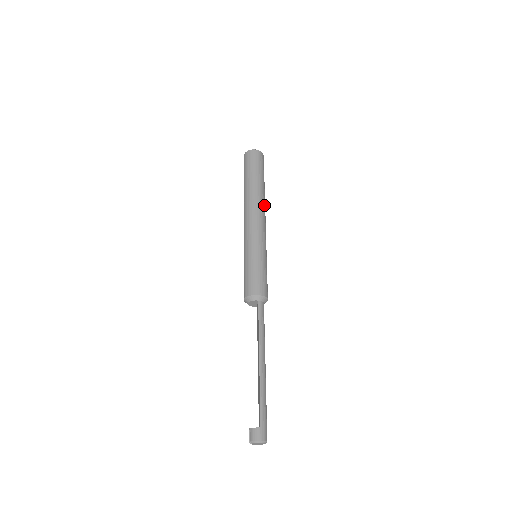
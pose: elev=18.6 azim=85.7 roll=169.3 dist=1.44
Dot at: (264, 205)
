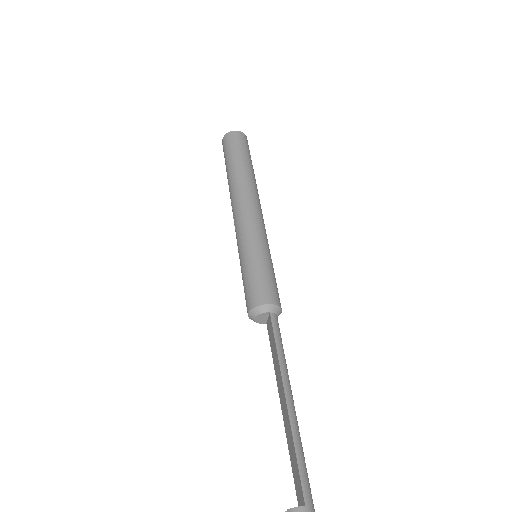
Dot at: (257, 193)
